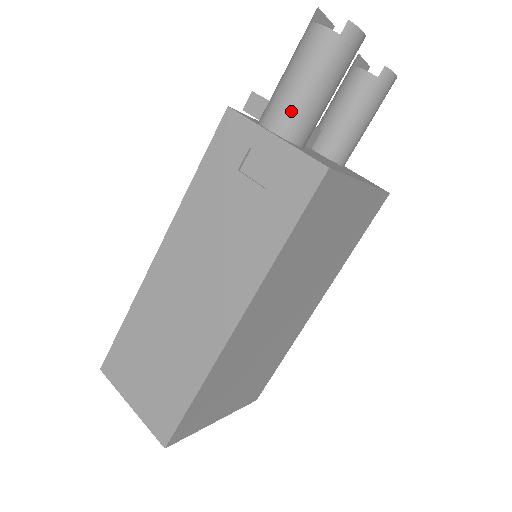
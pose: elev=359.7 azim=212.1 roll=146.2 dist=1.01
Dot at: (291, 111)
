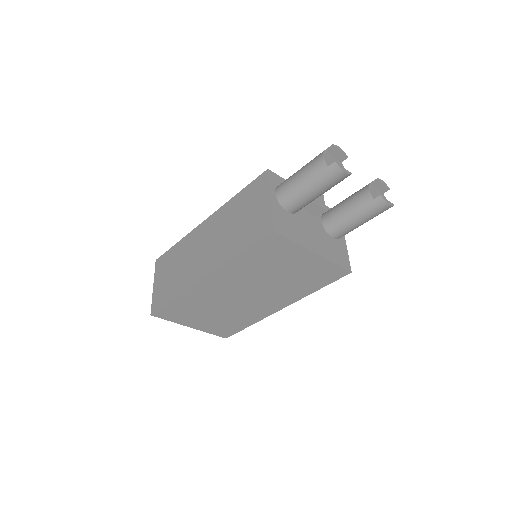
Dot at: (288, 191)
